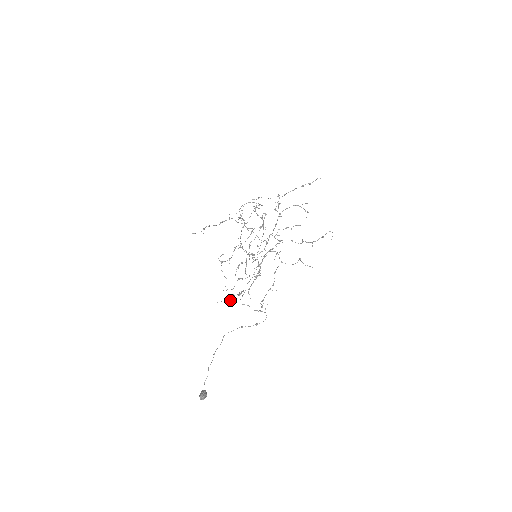
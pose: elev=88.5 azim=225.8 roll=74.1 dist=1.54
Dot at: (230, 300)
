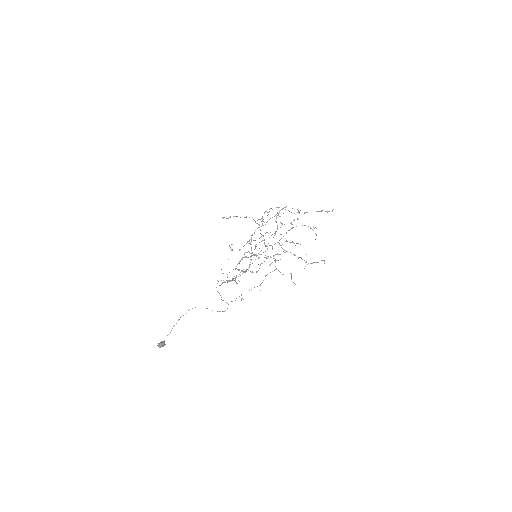
Dot at: (217, 283)
